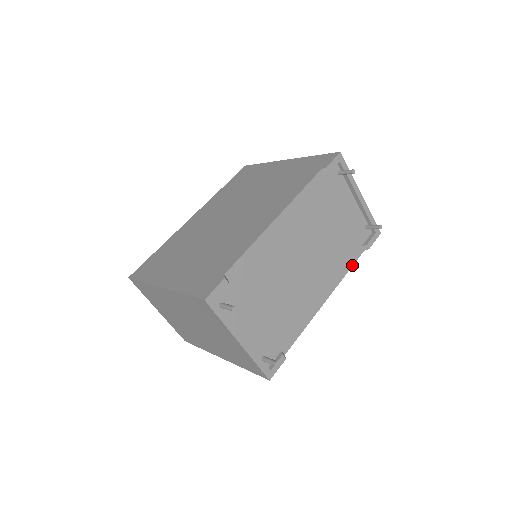
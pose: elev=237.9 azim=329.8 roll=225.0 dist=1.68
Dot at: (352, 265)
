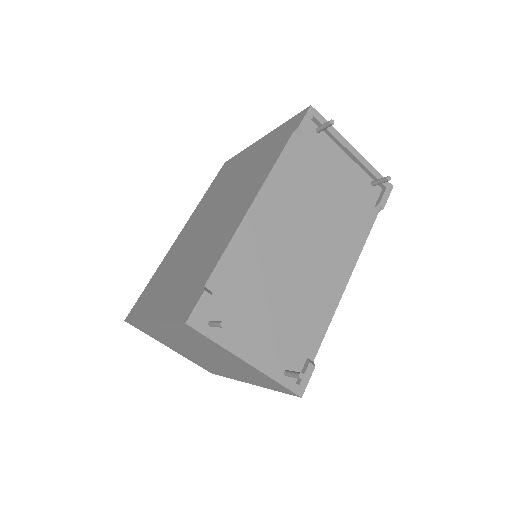
Dot at: (368, 233)
